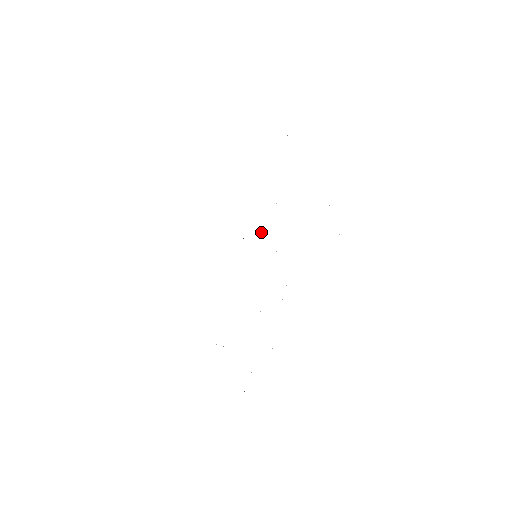
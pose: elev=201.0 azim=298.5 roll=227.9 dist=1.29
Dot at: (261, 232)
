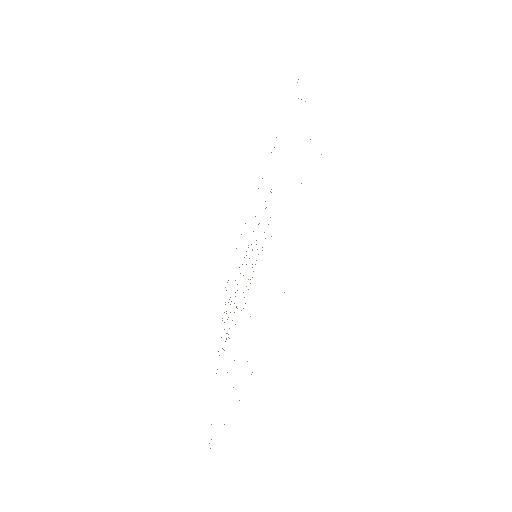
Dot at: occluded
